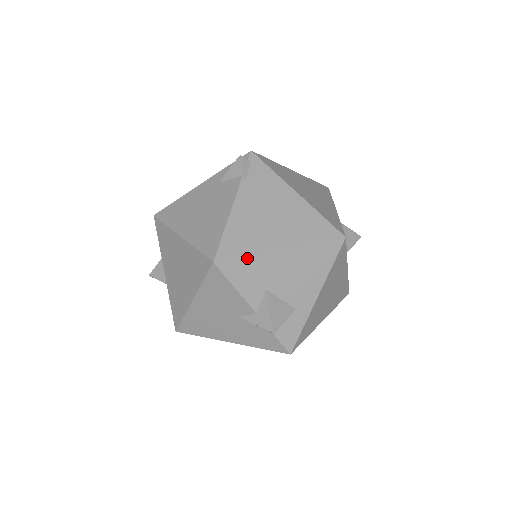
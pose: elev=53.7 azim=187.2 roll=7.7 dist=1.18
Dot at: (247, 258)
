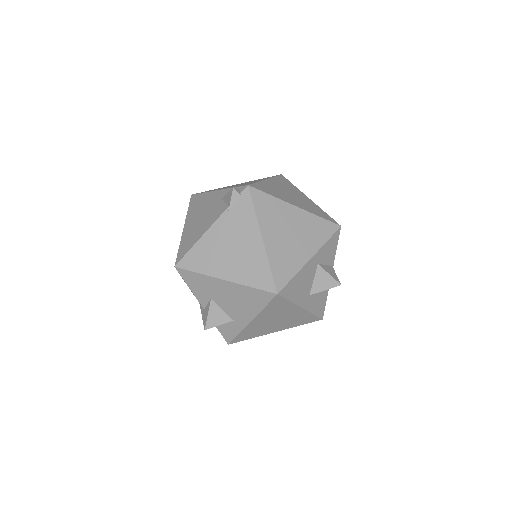
Dot at: (198, 274)
